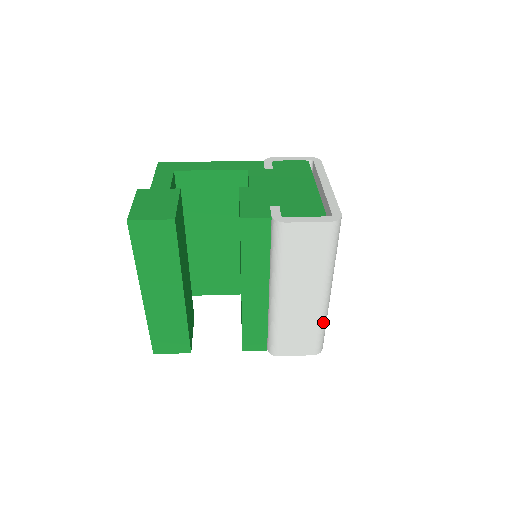
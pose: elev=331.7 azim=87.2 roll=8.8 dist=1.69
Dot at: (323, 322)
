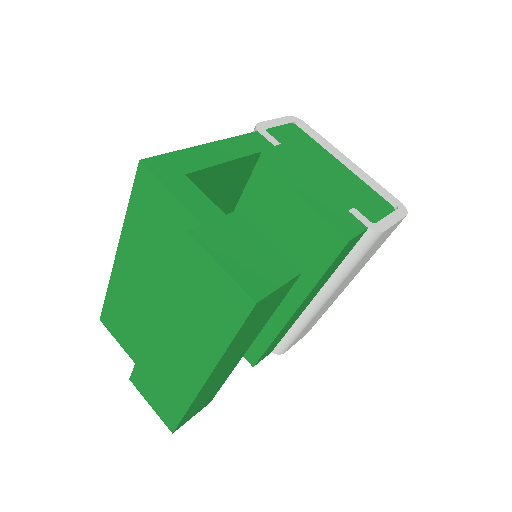
Dot at: occluded
